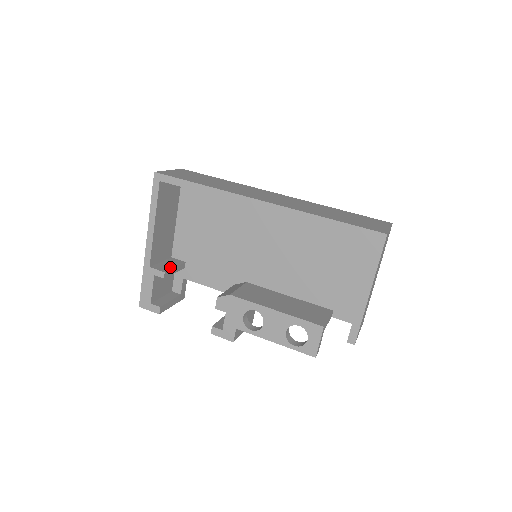
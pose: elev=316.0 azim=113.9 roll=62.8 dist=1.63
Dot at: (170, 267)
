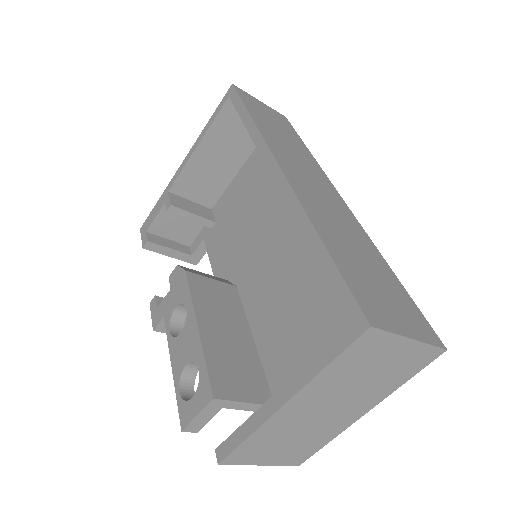
Dot at: (188, 209)
